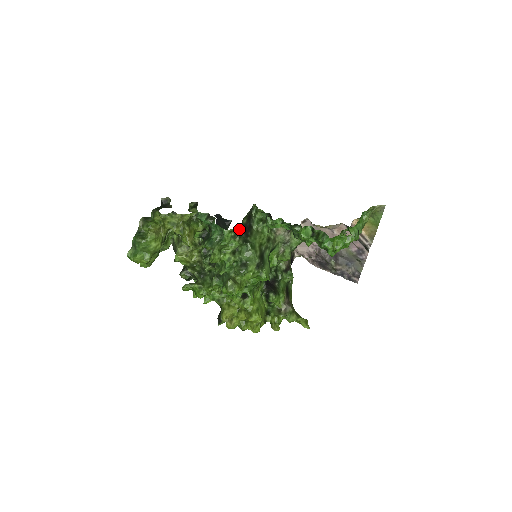
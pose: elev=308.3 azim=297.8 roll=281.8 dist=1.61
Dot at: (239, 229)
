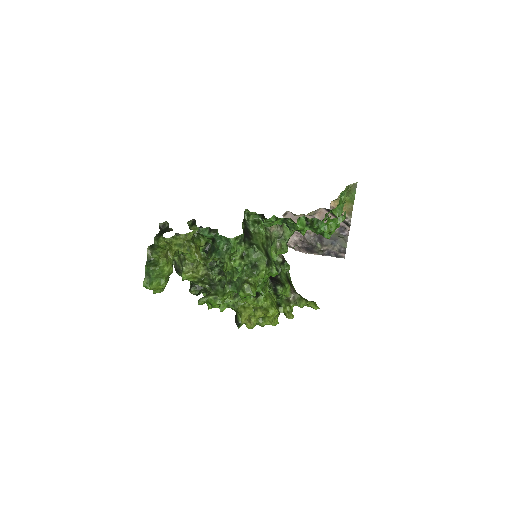
Dot at: (243, 235)
